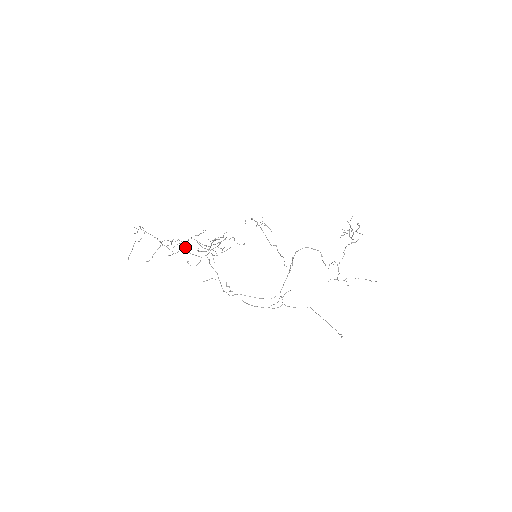
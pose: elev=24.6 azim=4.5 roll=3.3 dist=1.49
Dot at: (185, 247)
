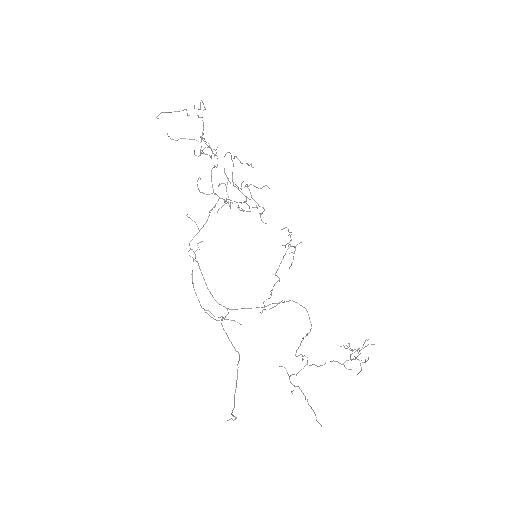
Dot at: (215, 166)
